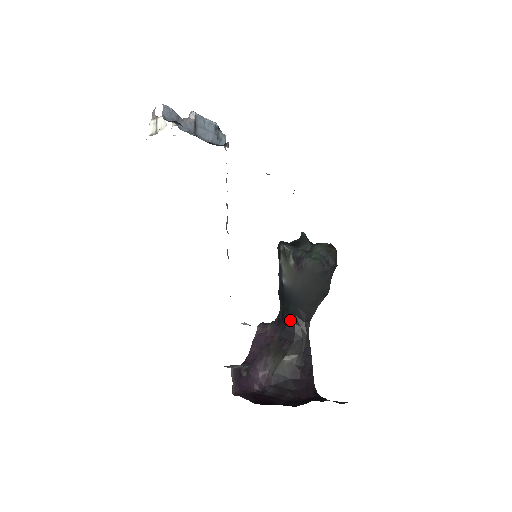
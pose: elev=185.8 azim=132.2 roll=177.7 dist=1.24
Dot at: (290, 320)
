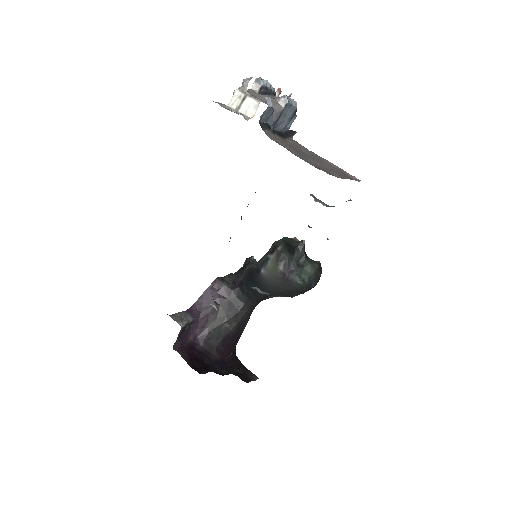
Dot at: (246, 293)
